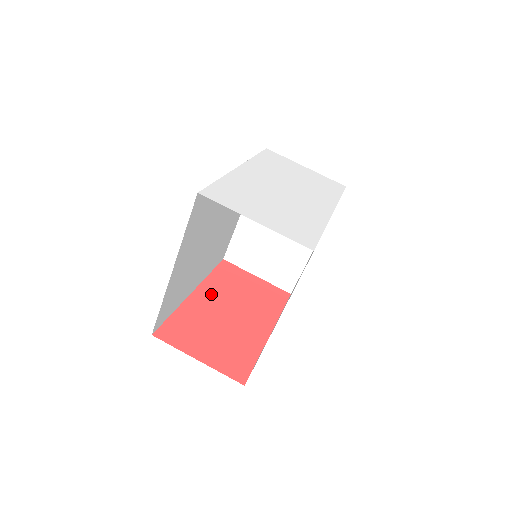
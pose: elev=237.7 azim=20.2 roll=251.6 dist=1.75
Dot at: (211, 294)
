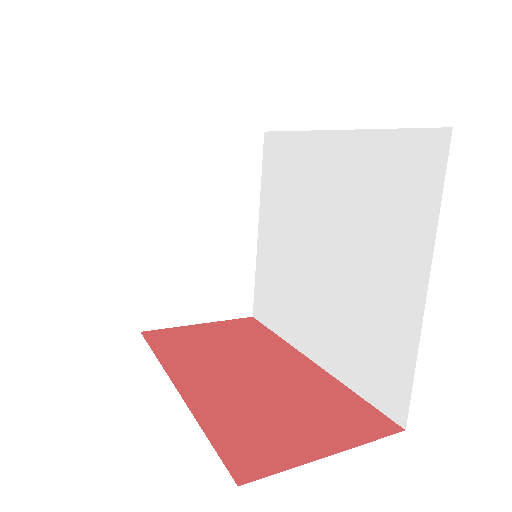
Dot at: (197, 373)
